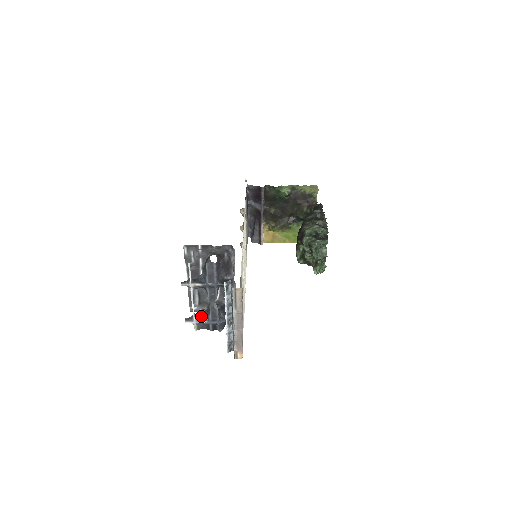
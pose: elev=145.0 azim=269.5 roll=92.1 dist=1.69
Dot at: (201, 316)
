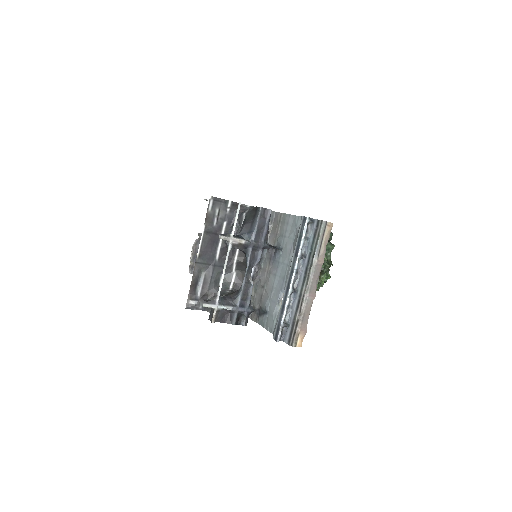
Dot at: (224, 299)
